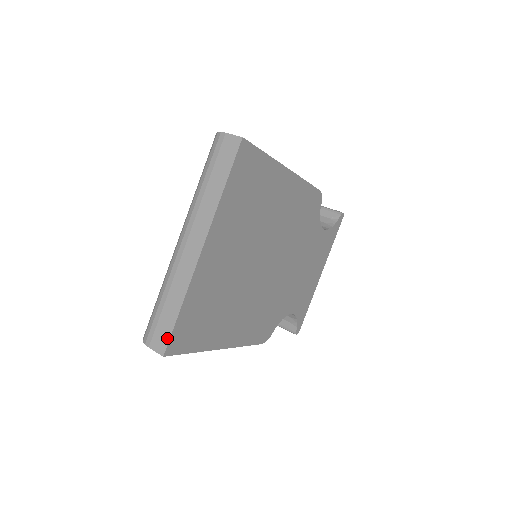
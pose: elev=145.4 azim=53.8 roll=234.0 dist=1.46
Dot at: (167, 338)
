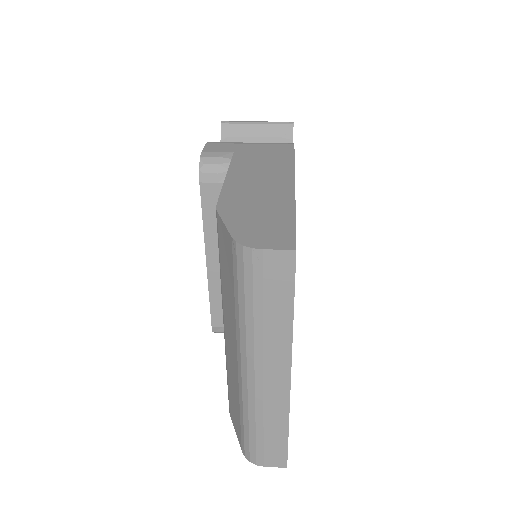
Dot at: (284, 455)
